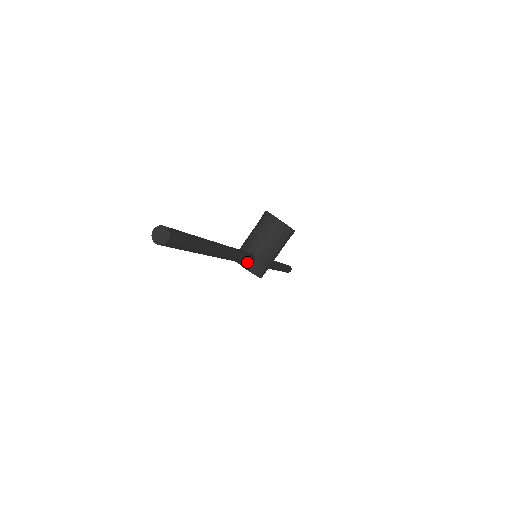
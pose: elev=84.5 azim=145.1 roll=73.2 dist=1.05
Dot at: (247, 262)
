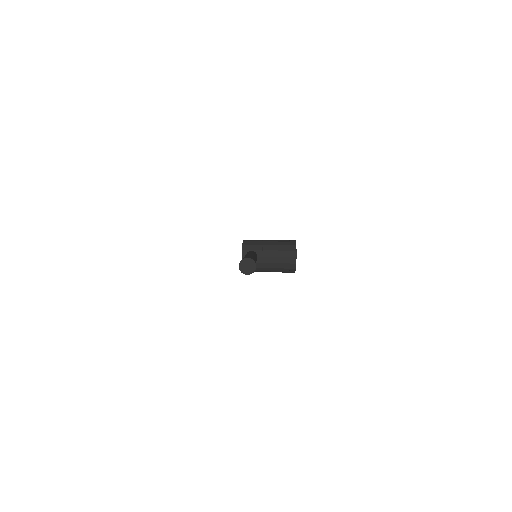
Dot at: occluded
